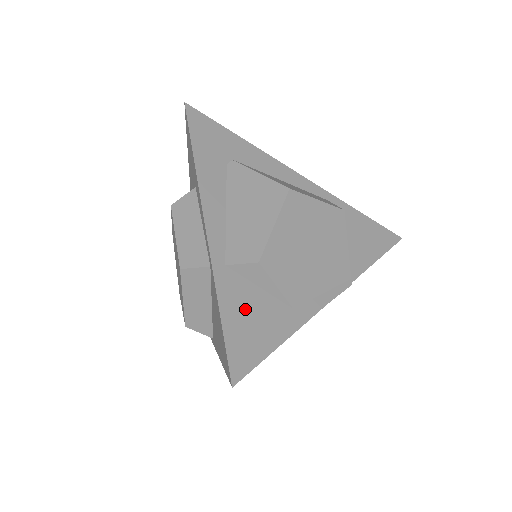
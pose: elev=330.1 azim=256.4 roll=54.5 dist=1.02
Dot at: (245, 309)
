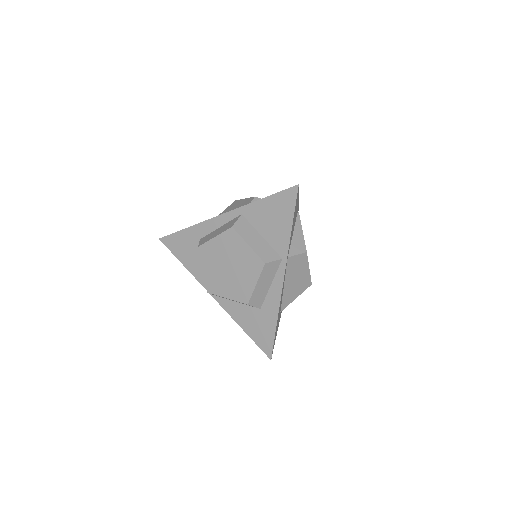
Dot at: occluded
